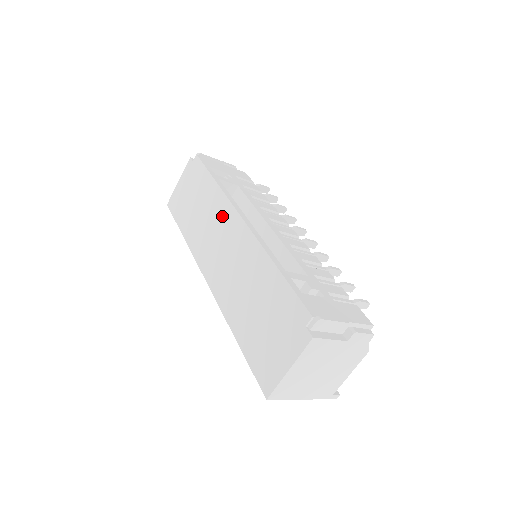
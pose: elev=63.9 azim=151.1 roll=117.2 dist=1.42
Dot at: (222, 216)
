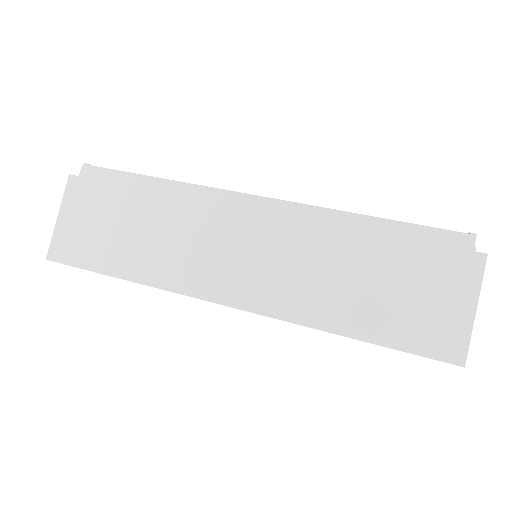
Dot at: (209, 212)
